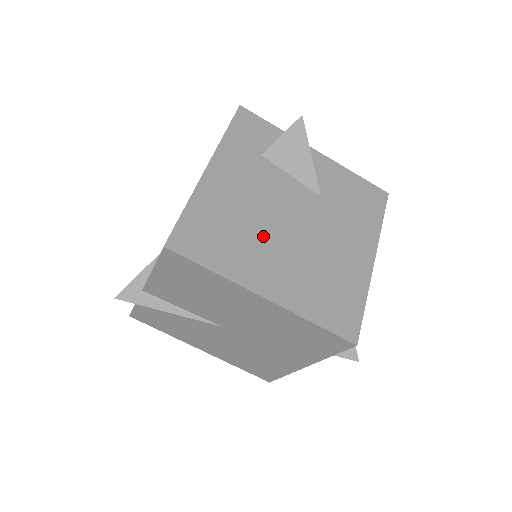
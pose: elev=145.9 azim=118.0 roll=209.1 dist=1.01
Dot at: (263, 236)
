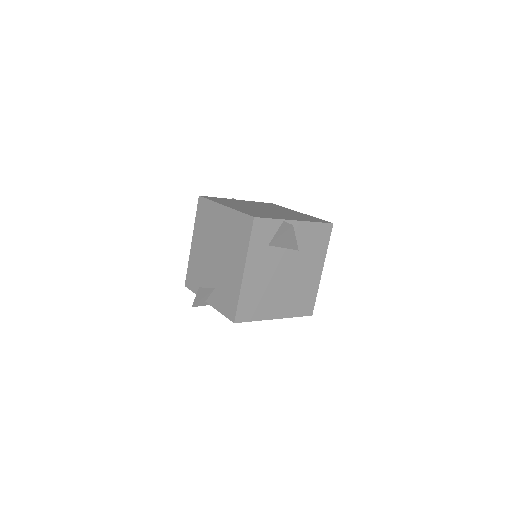
Dot at: (273, 291)
